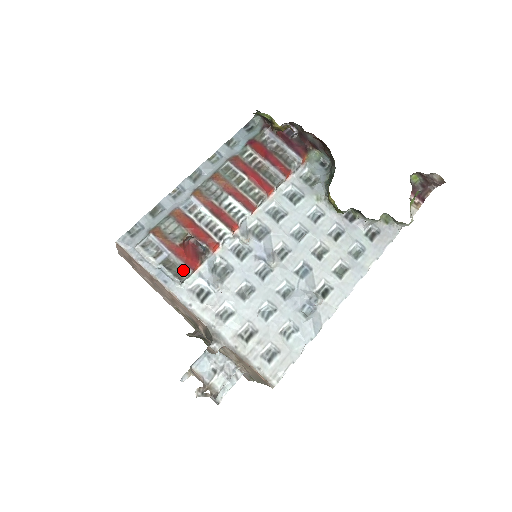
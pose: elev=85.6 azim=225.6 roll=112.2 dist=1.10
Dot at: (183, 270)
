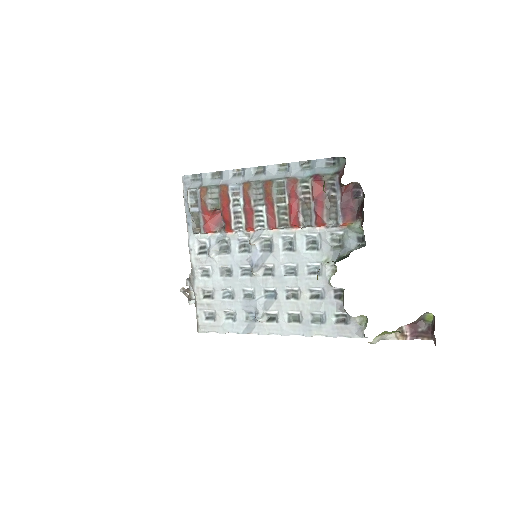
Dot at: (200, 228)
